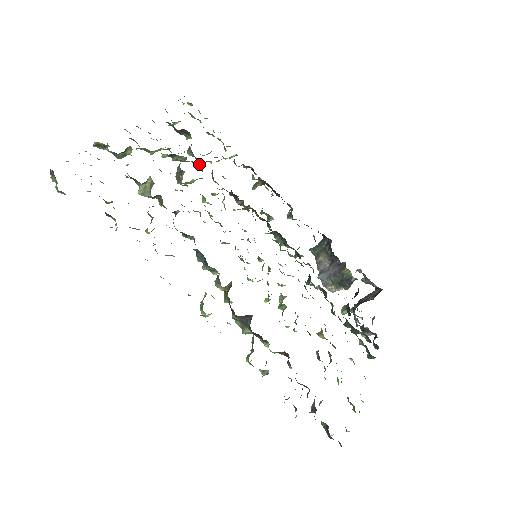
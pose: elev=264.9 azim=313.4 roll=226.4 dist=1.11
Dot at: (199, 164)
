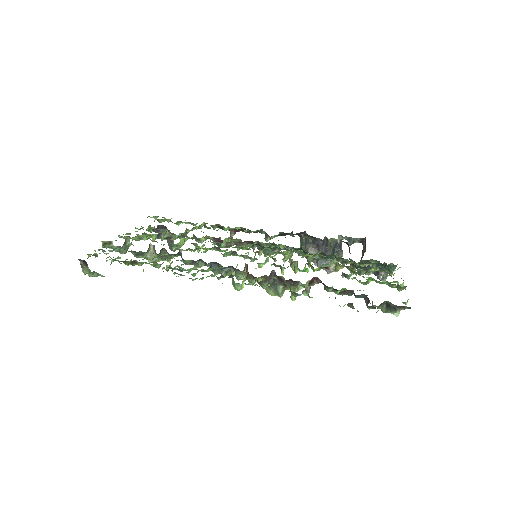
Dot at: occluded
